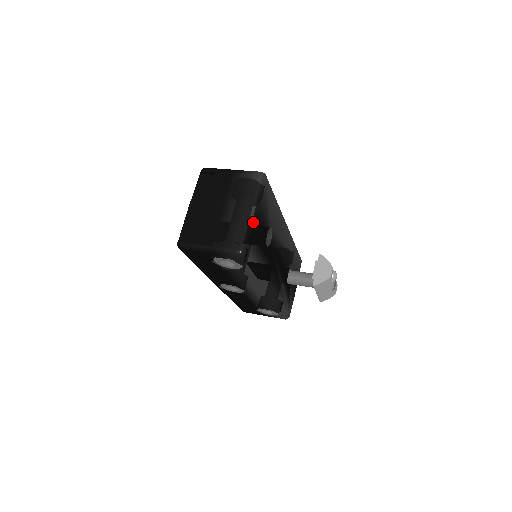
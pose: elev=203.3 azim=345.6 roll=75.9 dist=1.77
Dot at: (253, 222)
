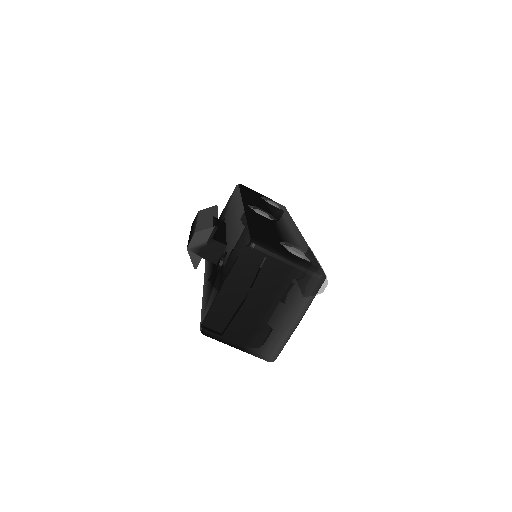
Dot at: (294, 330)
